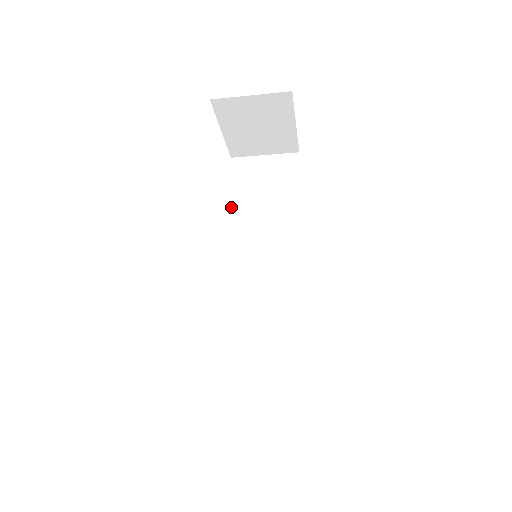
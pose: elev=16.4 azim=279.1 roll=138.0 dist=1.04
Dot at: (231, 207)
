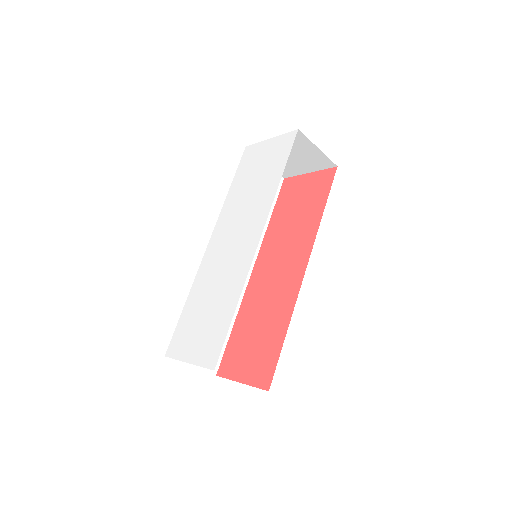
Dot at: (231, 189)
